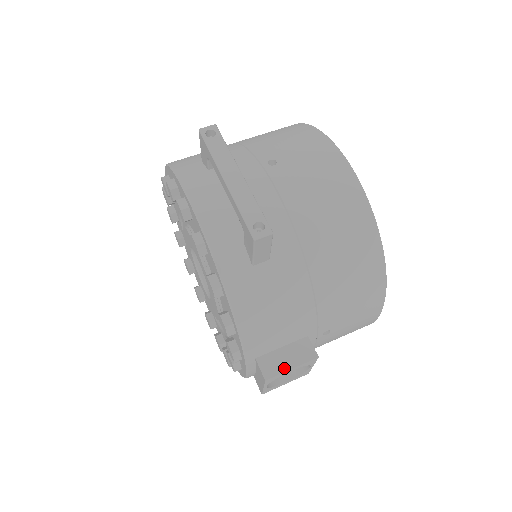
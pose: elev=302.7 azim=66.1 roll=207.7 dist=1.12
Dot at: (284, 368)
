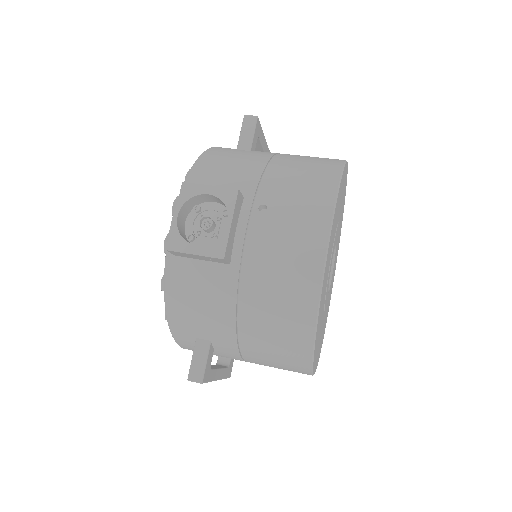
Dot at: (204, 186)
